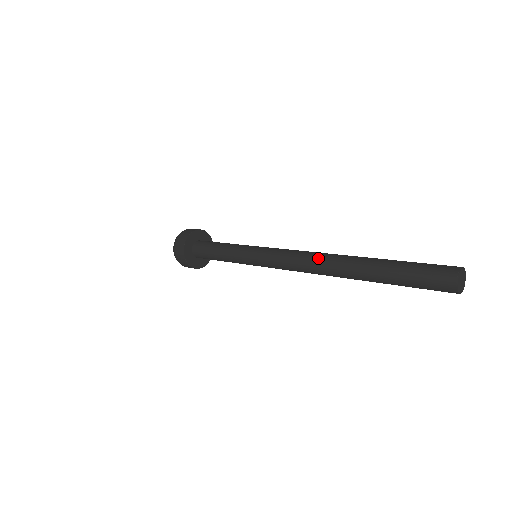
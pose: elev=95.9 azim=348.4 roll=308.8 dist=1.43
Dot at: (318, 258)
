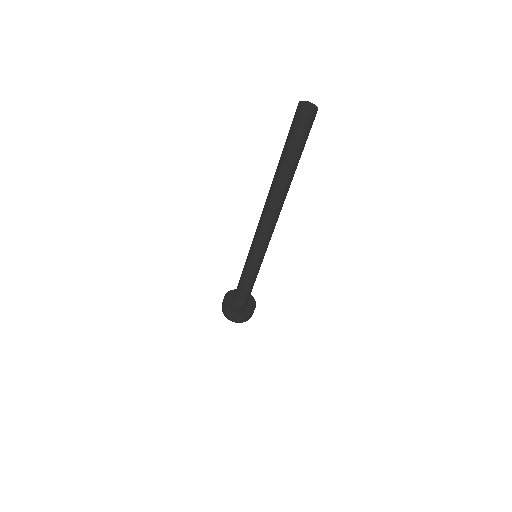
Dot at: (265, 203)
